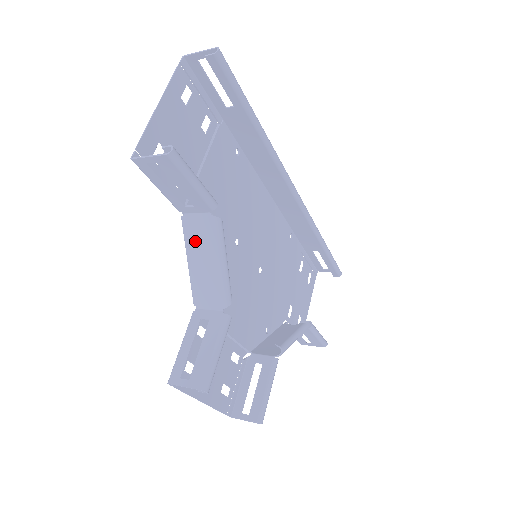
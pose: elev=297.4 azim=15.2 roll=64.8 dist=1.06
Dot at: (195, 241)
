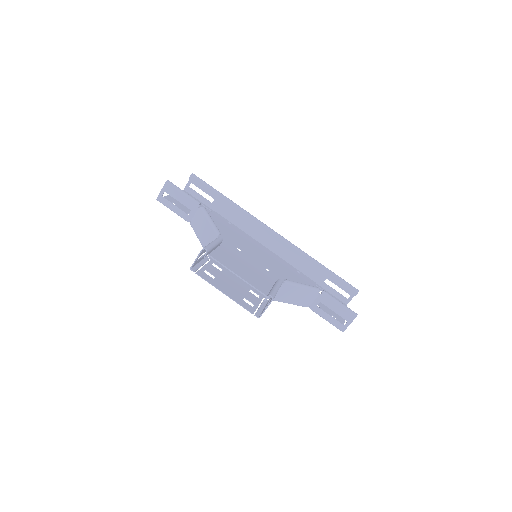
Dot at: (198, 226)
